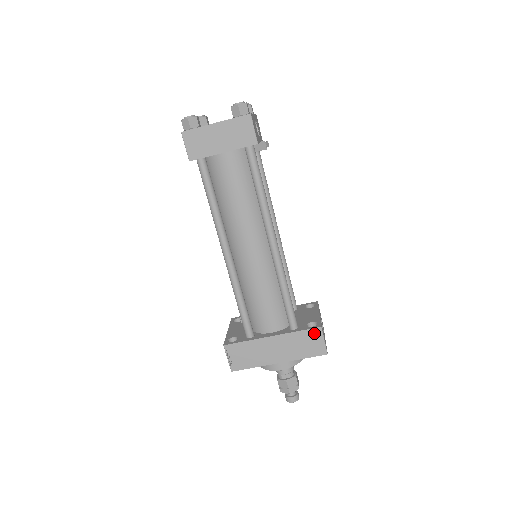
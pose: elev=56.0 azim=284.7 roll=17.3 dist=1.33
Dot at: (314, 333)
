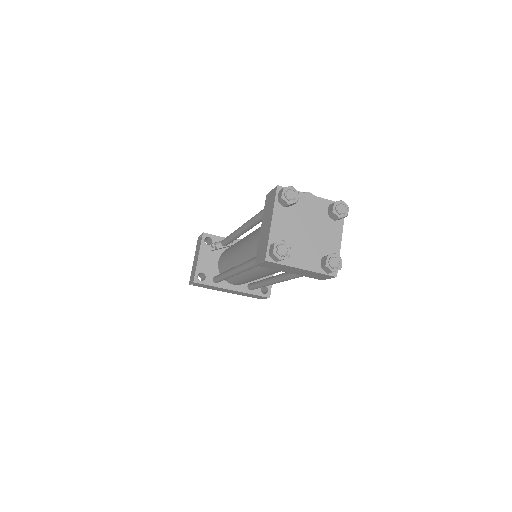
Dot at: (262, 297)
